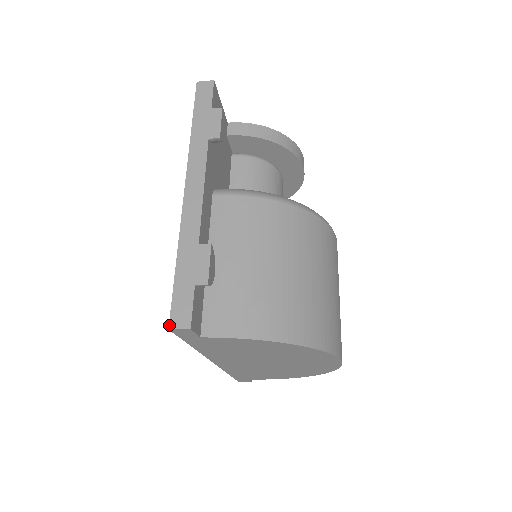
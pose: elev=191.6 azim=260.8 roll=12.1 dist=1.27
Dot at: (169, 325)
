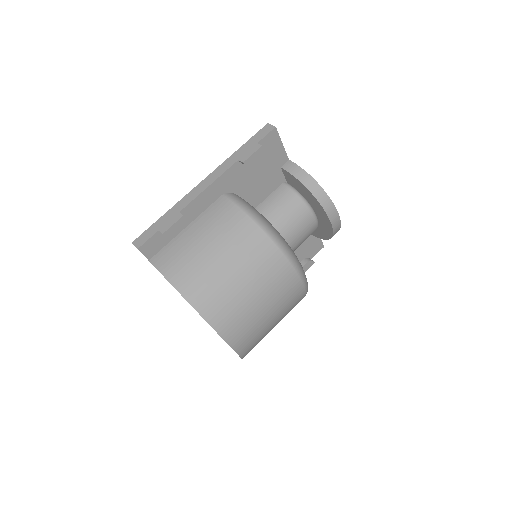
Dot at: (134, 241)
